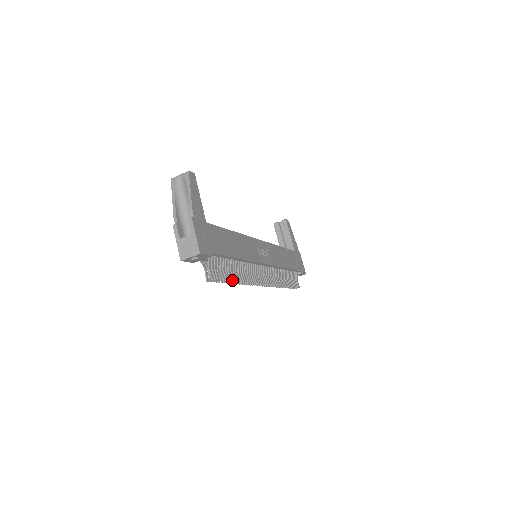
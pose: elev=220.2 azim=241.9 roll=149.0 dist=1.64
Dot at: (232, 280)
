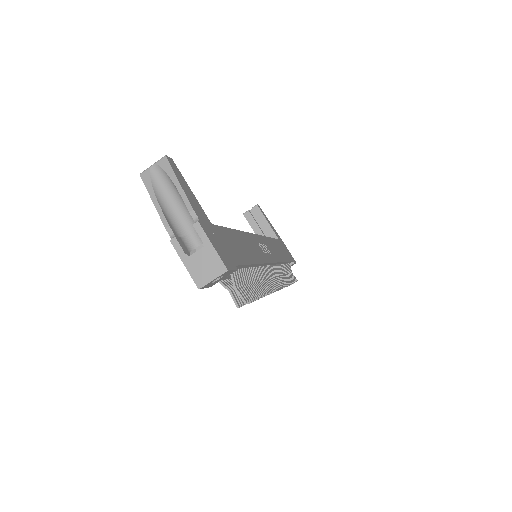
Dot at: (259, 295)
